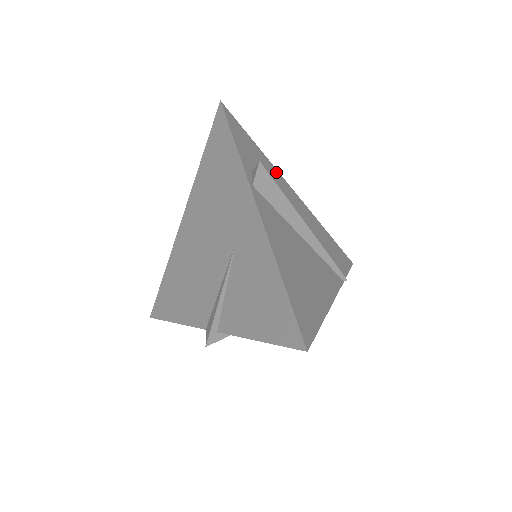
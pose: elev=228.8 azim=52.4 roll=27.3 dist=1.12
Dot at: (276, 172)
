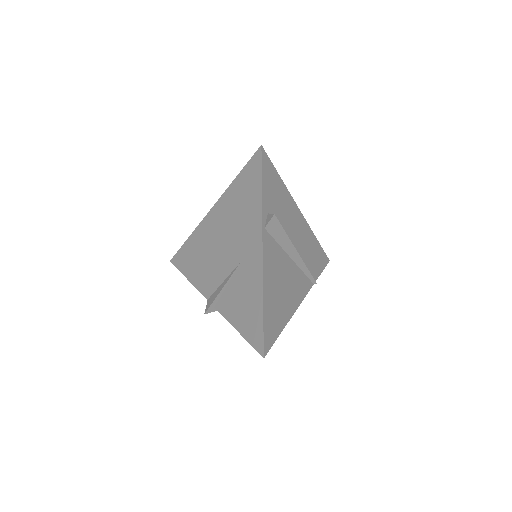
Dot at: (289, 198)
